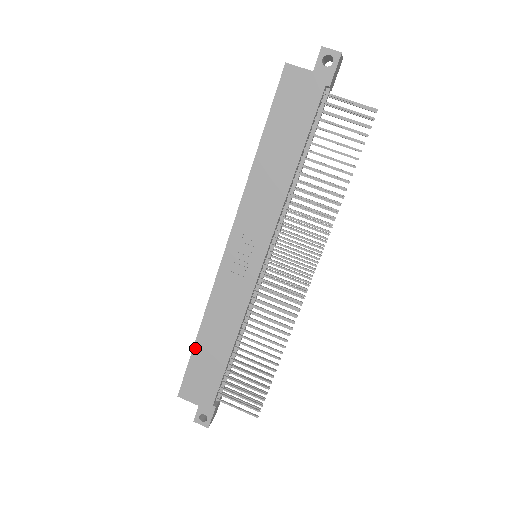
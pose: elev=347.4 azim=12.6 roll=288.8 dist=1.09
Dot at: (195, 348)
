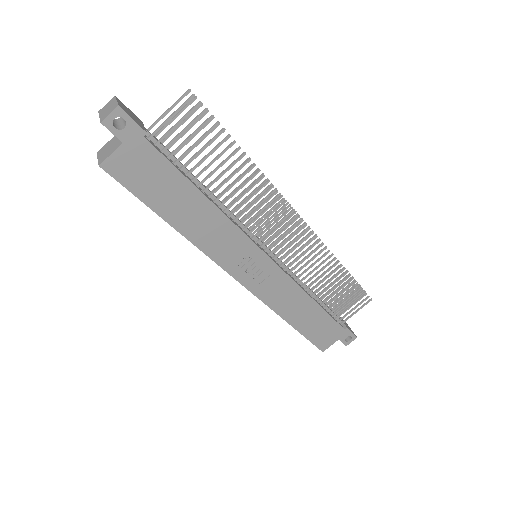
Dot at: (298, 330)
